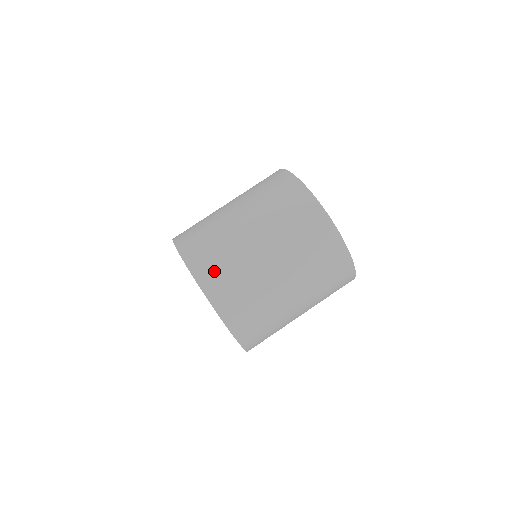
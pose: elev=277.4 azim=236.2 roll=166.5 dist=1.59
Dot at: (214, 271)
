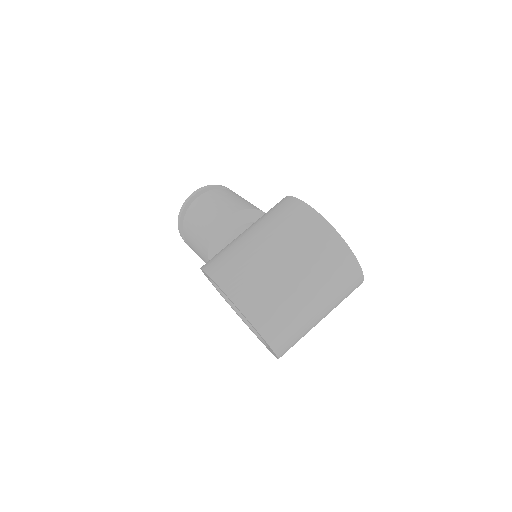
Dot at: (271, 320)
